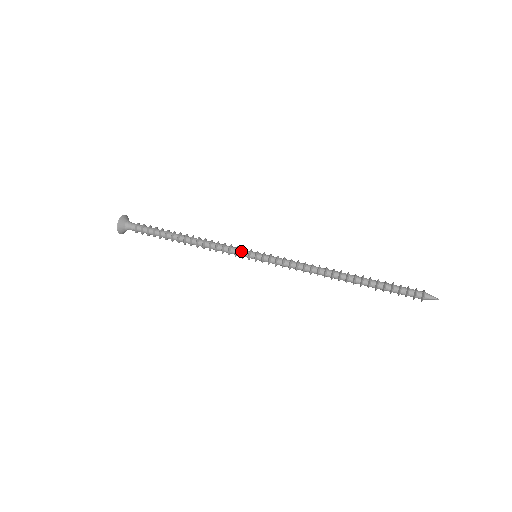
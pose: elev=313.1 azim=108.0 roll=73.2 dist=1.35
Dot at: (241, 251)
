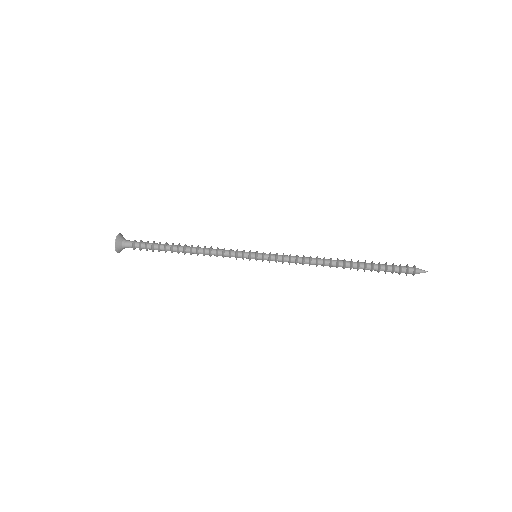
Dot at: (241, 255)
